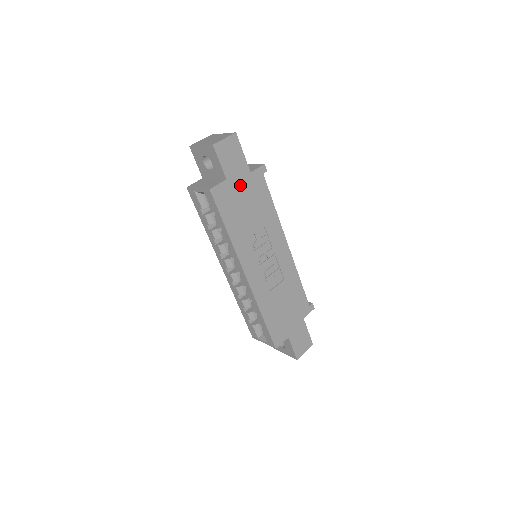
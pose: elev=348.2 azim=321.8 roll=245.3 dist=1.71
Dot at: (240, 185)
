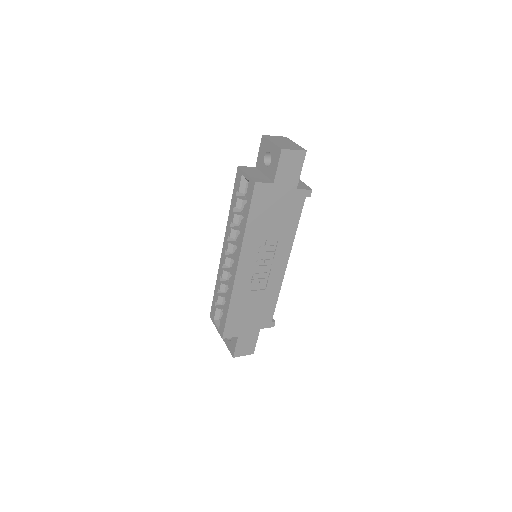
Dot at: (281, 194)
